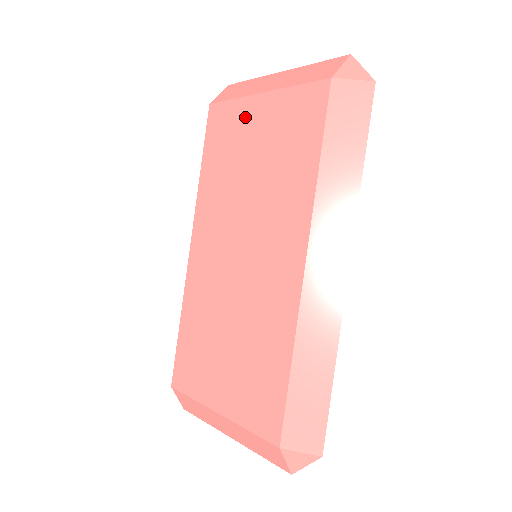
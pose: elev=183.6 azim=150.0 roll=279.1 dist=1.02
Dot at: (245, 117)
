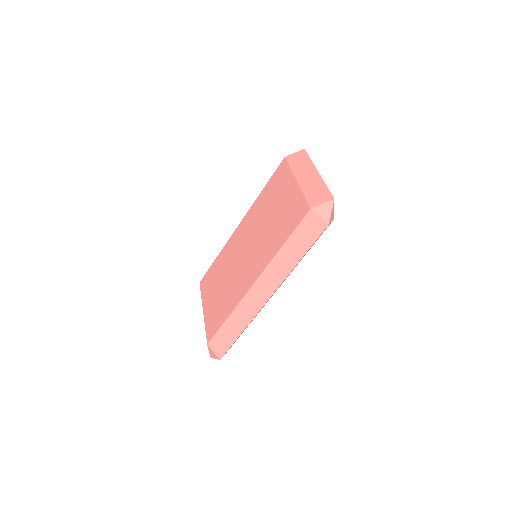
Dot at: (286, 185)
